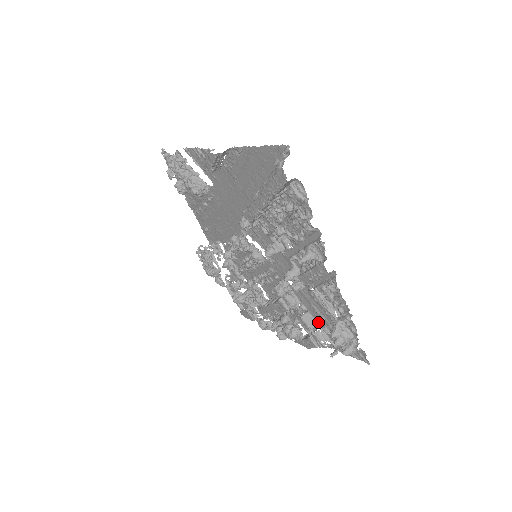
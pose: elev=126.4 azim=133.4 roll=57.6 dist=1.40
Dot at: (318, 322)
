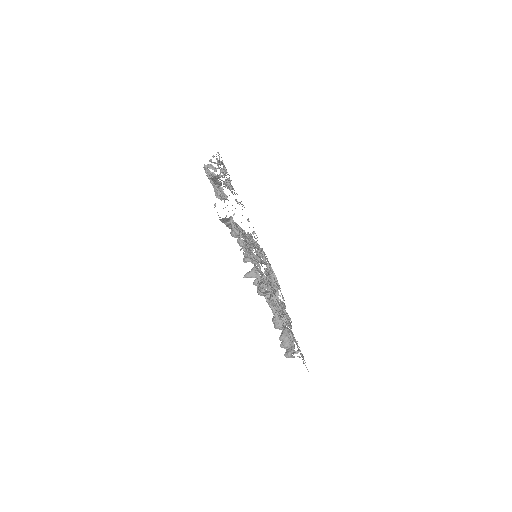
Dot at: (288, 323)
